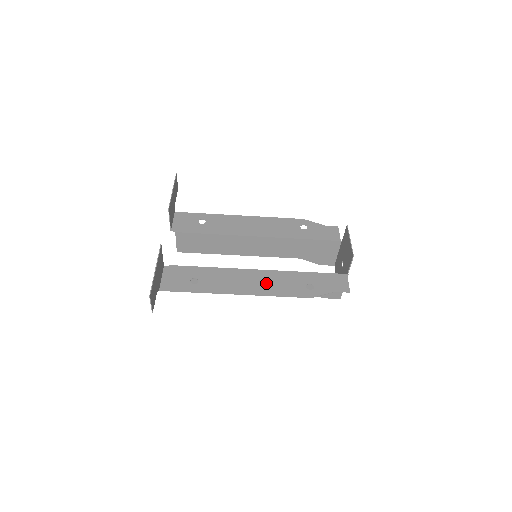
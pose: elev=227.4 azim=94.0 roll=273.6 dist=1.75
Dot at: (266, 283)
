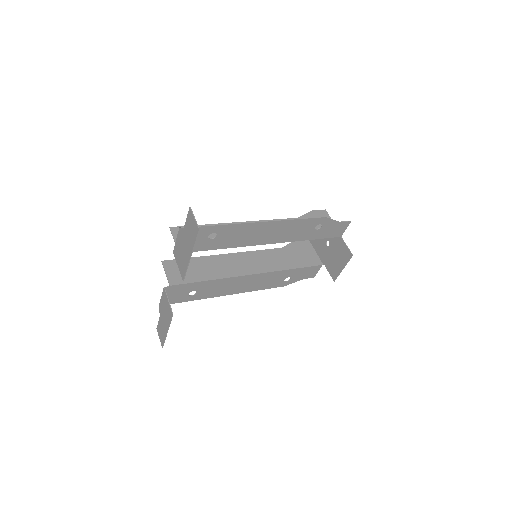
Dot at: (254, 284)
